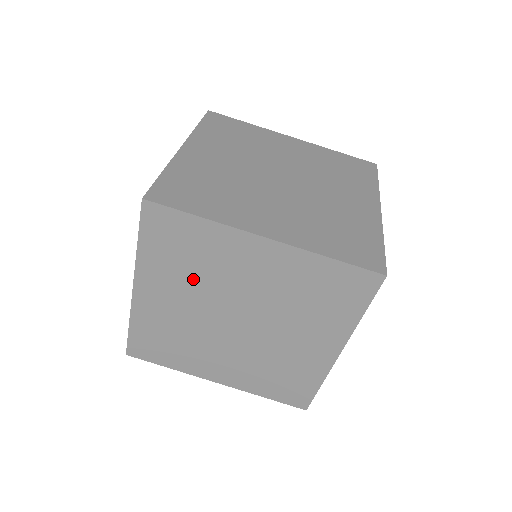
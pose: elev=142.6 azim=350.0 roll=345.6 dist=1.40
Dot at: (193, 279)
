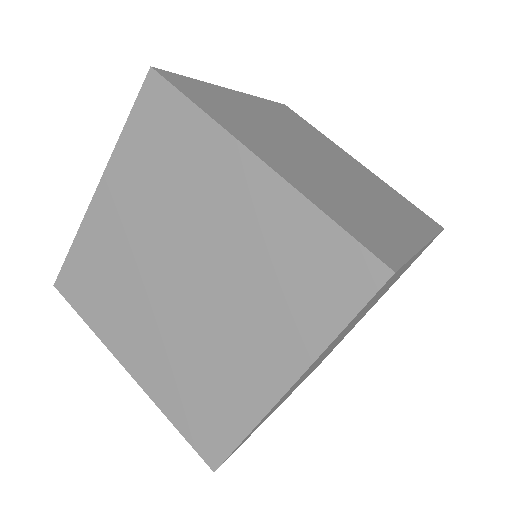
Dot at: occluded
